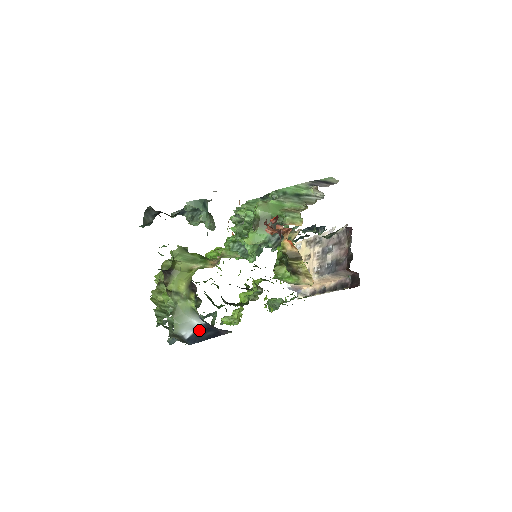
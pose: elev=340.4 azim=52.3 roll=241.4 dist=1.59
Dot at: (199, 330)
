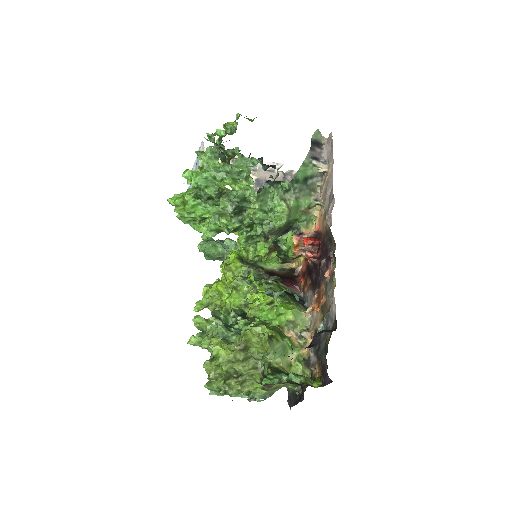
Dot at: occluded
